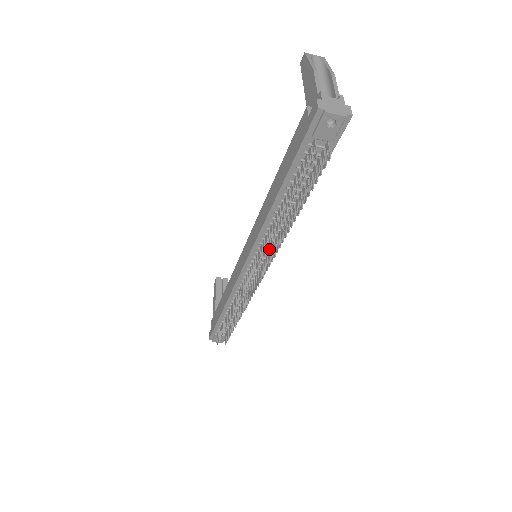
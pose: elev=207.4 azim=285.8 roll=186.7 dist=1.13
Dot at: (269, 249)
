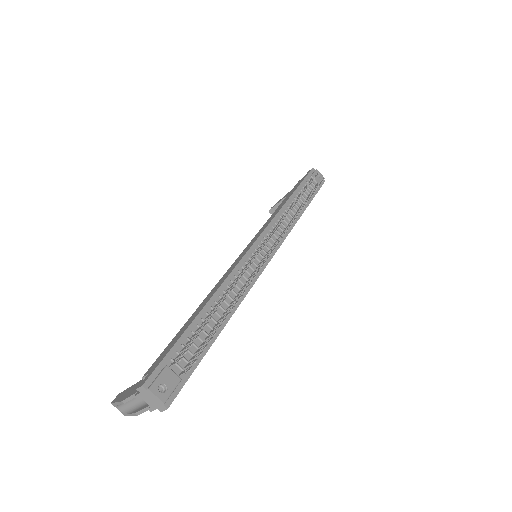
Dot at: (277, 237)
